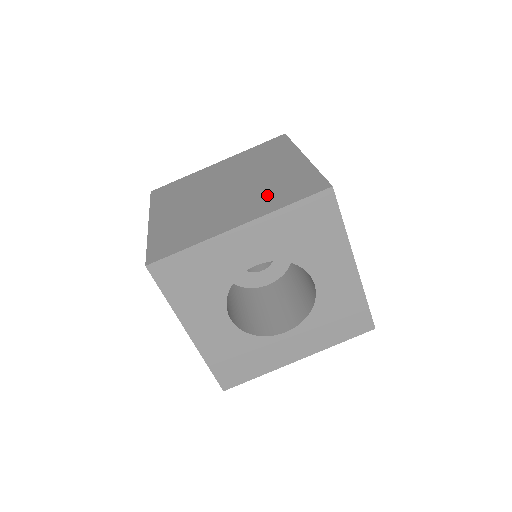
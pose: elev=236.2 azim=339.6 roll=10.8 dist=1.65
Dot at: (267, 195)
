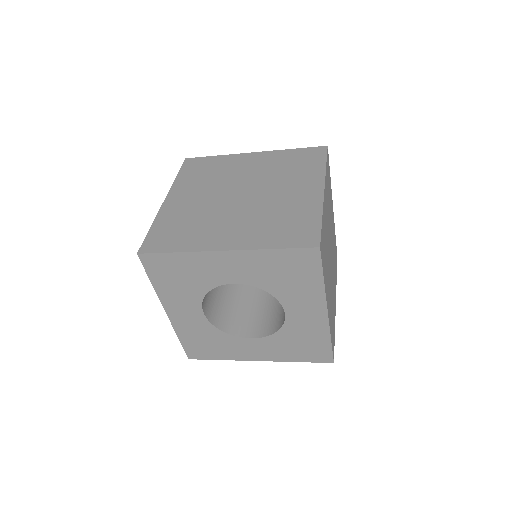
Dot at: (266, 225)
